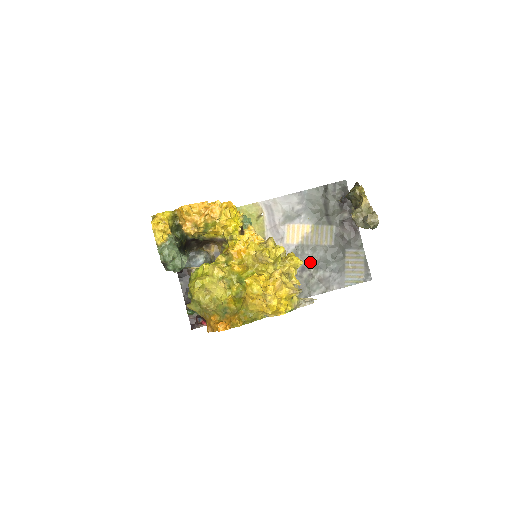
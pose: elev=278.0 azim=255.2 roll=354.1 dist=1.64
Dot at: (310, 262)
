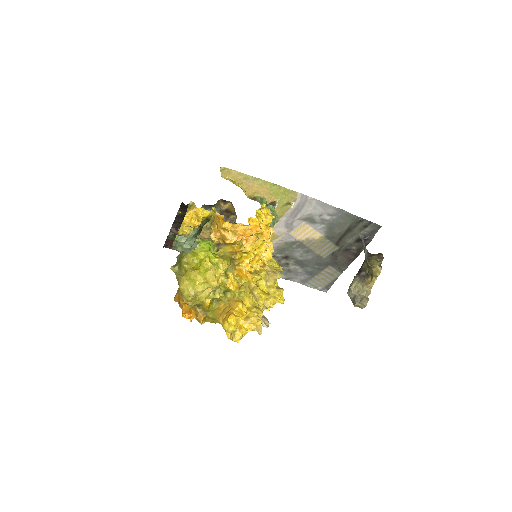
Dot at: (296, 257)
